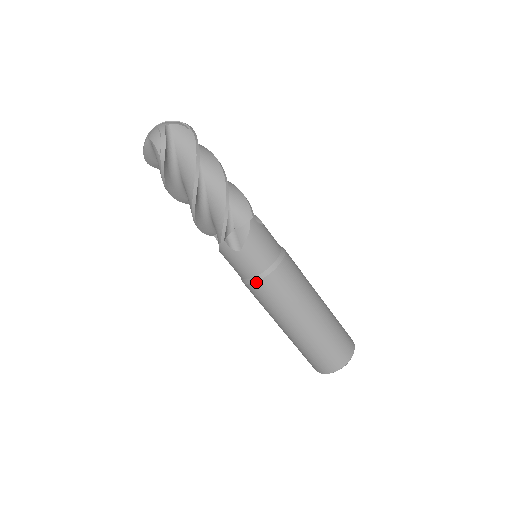
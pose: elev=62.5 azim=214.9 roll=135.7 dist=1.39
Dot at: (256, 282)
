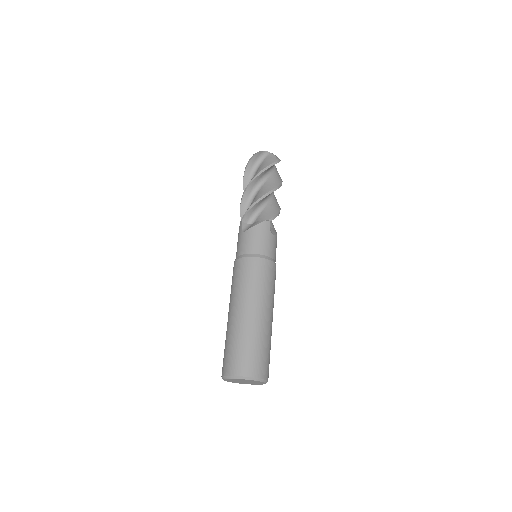
Dot at: (237, 259)
